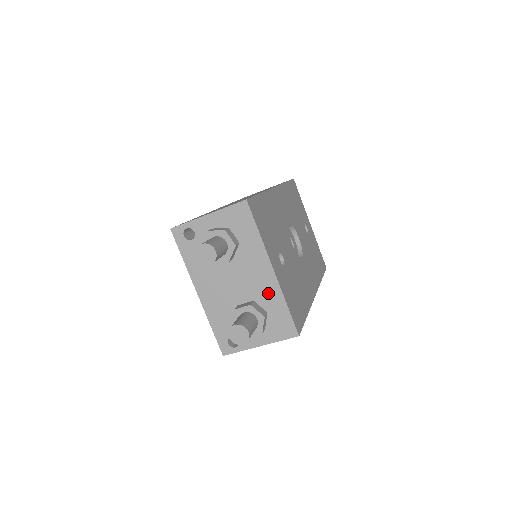
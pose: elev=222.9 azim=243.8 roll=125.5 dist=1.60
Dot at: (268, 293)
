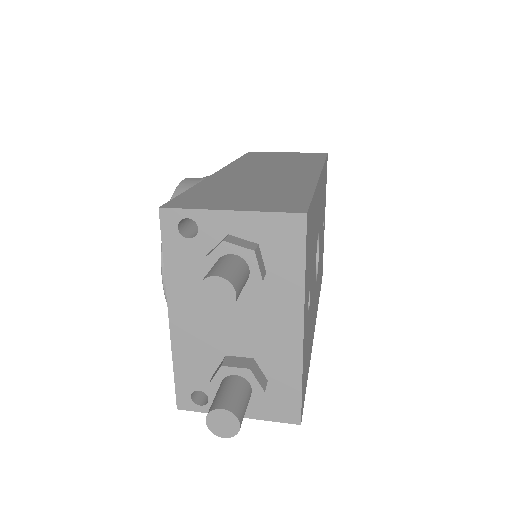
Dot at: (280, 357)
